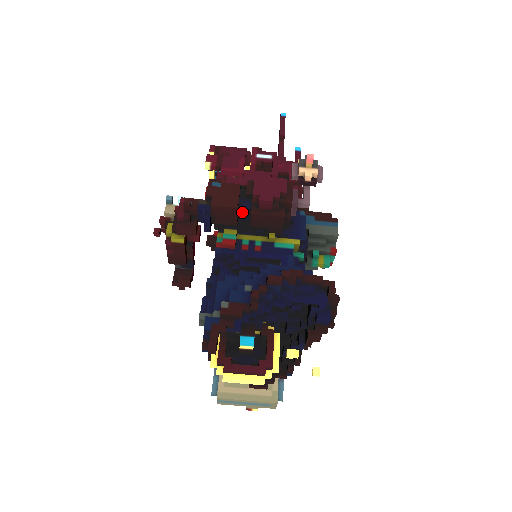
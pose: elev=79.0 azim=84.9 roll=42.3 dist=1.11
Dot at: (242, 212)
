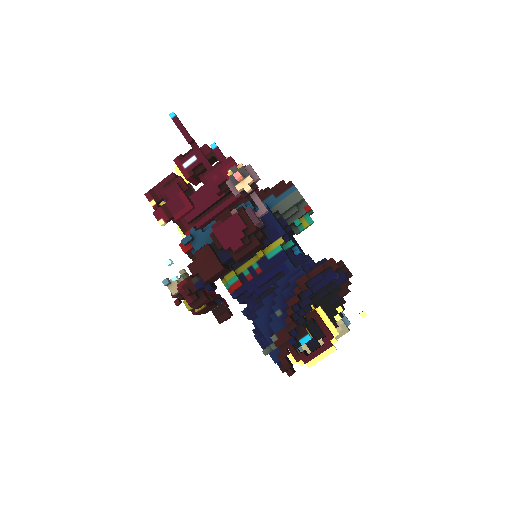
Dot at: (227, 262)
